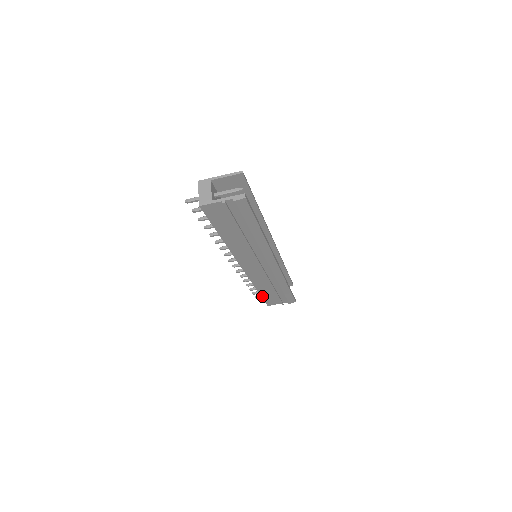
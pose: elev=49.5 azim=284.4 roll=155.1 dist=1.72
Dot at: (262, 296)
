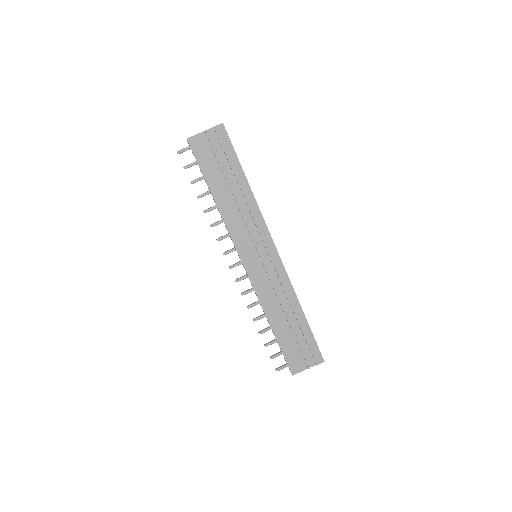
Dot at: (279, 343)
